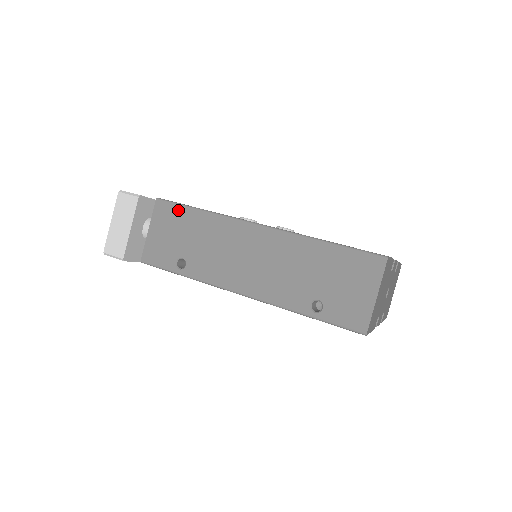
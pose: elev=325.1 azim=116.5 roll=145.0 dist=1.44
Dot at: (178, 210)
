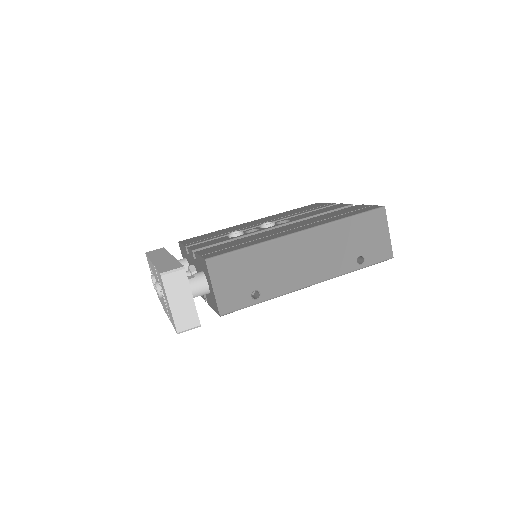
Dot at: (231, 258)
